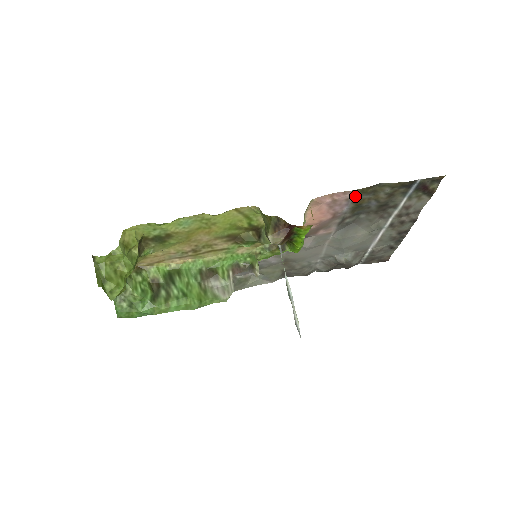
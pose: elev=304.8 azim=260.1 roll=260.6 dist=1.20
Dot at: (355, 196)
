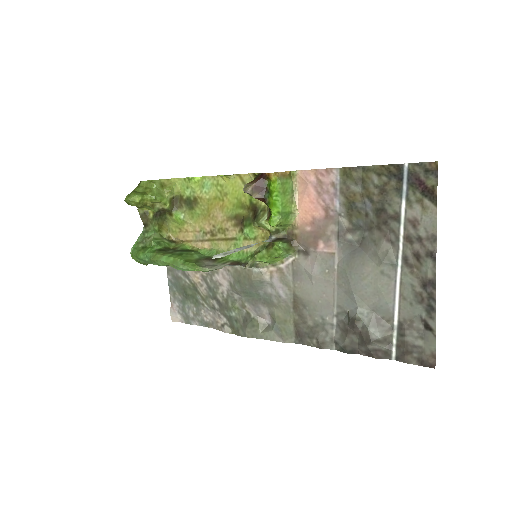
Dot at: (341, 182)
